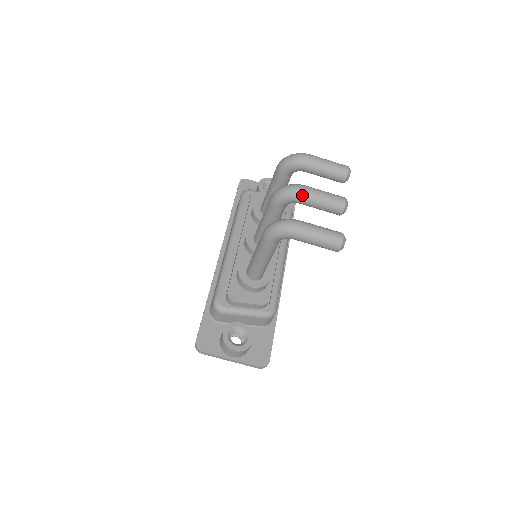
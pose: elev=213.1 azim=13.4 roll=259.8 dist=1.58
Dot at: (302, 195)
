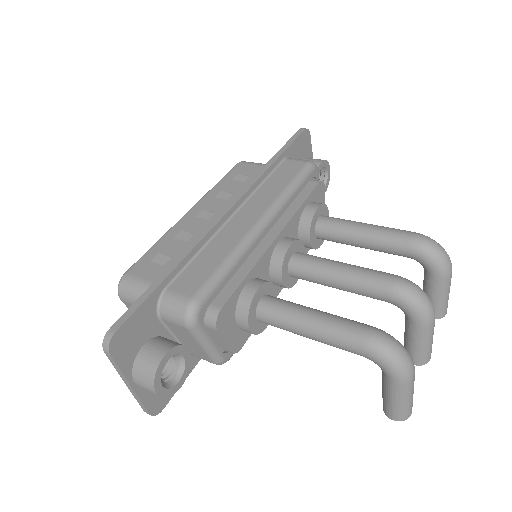
Dot at: (427, 325)
